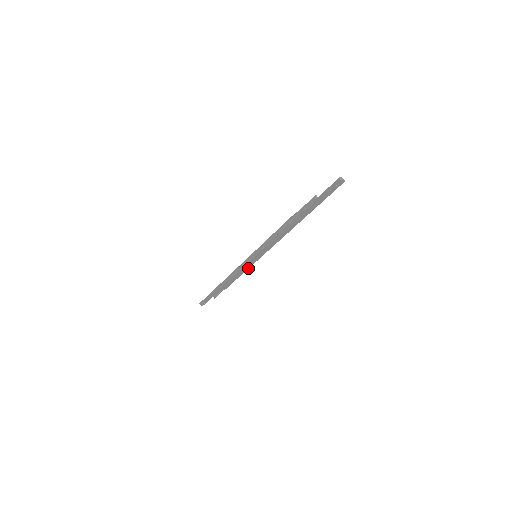
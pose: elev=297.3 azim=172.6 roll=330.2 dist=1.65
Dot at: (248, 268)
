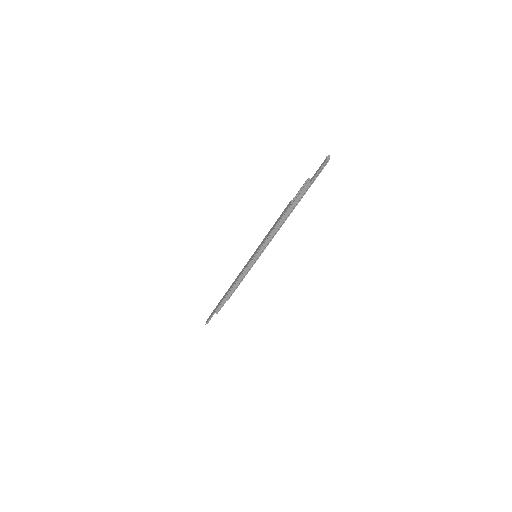
Dot at: occluded
